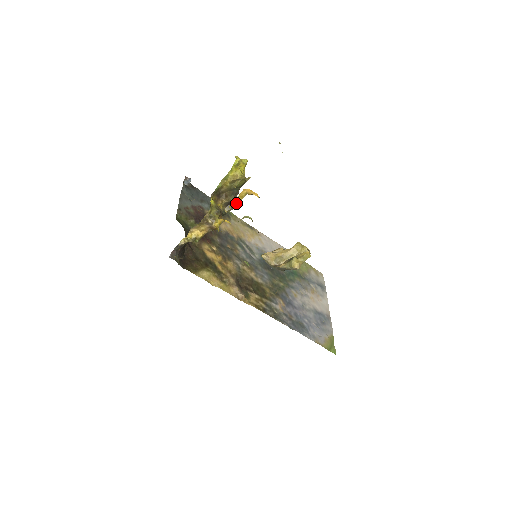
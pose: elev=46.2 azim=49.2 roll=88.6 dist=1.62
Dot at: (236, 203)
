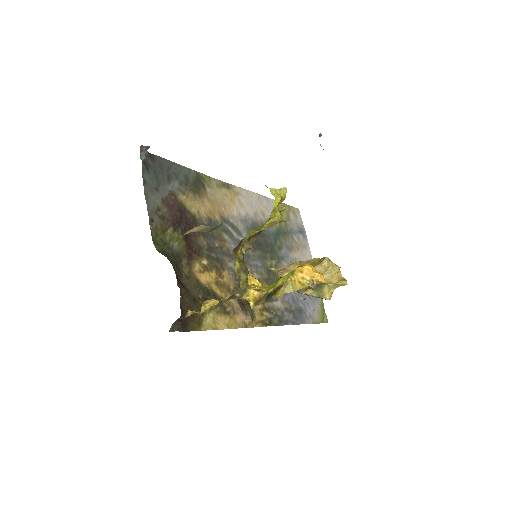
Dot at: (291, 290)
